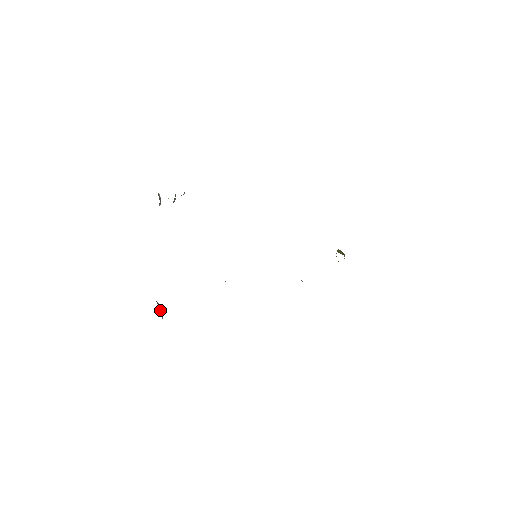
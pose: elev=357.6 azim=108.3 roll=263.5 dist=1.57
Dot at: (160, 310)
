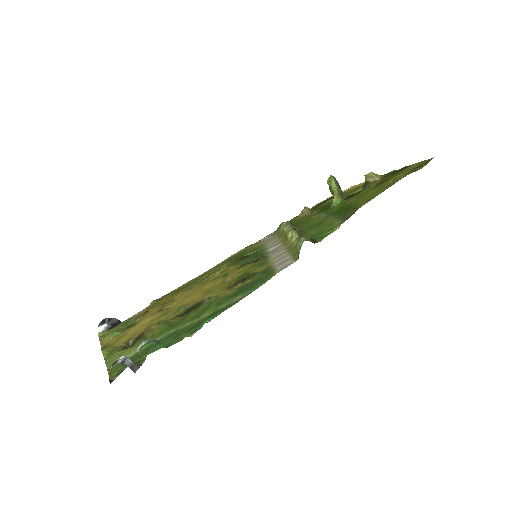
Dot at: (111, 323)
